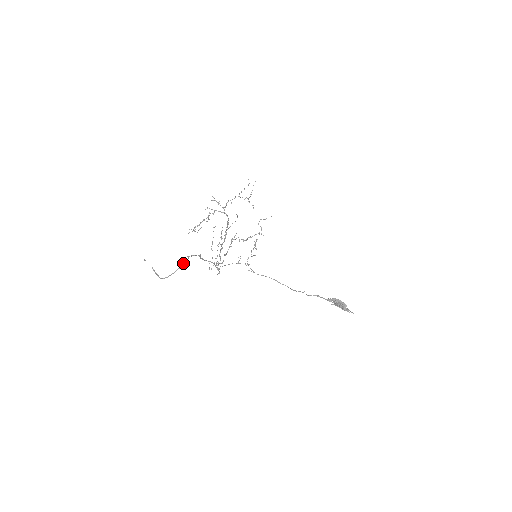
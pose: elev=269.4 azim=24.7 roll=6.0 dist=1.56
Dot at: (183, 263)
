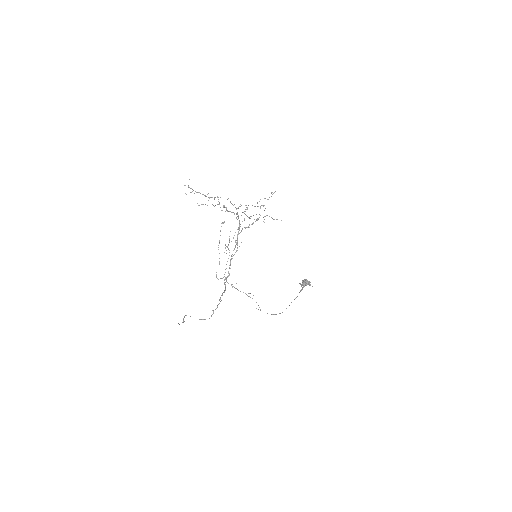
Dot at: (209, 318)
